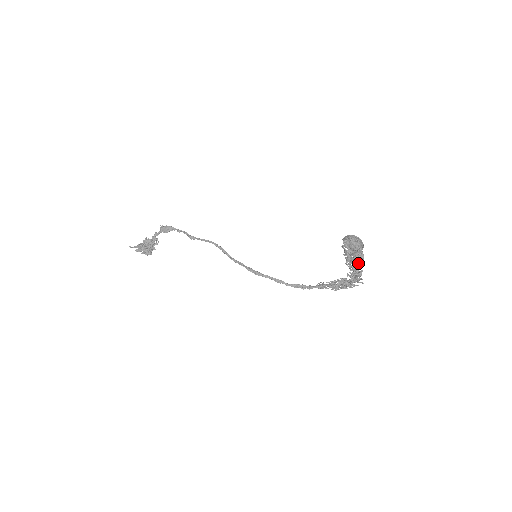
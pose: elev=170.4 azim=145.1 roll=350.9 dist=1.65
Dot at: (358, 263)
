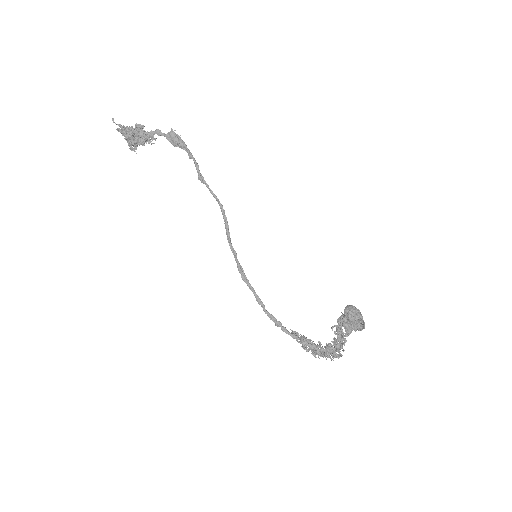
Dot at: (344, 344)
